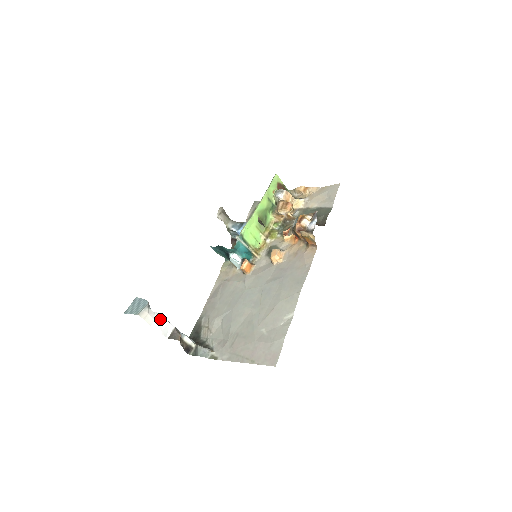
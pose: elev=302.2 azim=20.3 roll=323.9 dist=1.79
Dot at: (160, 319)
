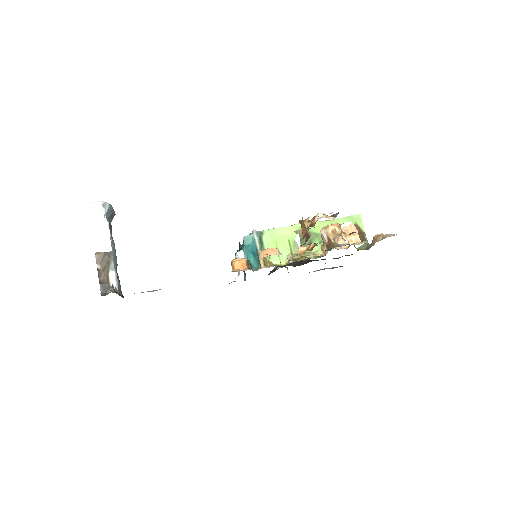
Dot at: (105, 230)
